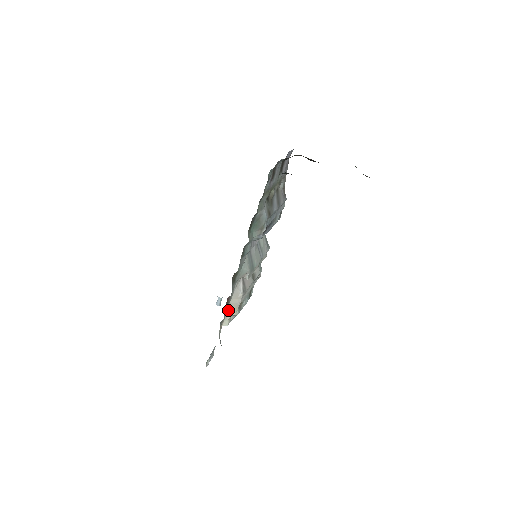
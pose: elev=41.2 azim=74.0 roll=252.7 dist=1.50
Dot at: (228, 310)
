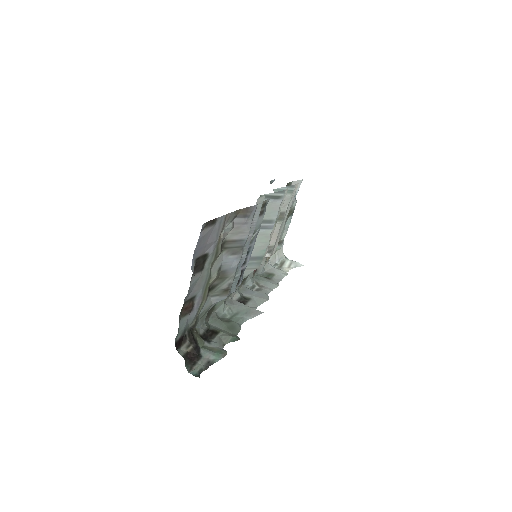
Dot at: occluded
